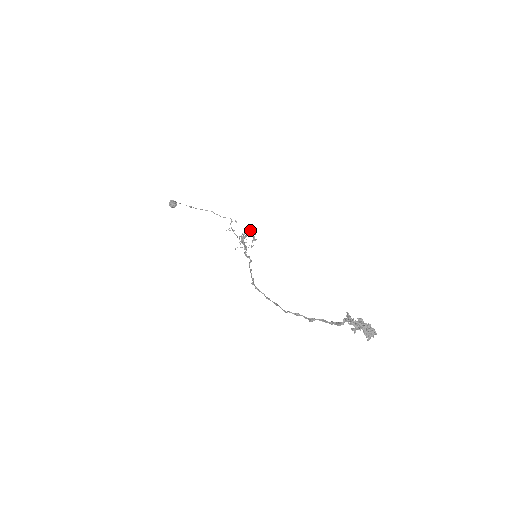
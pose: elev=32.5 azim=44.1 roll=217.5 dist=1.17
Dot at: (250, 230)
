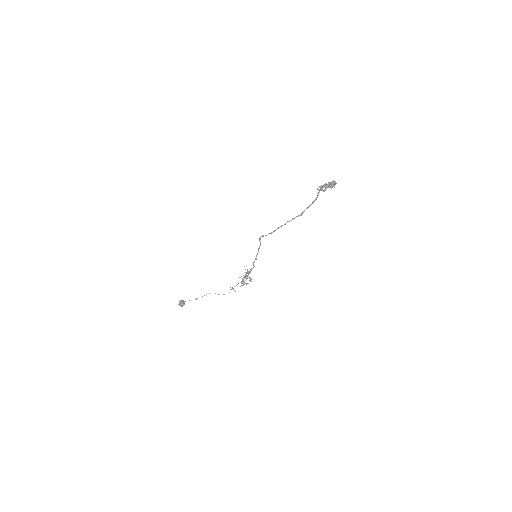
Dot at: (246, 274)
